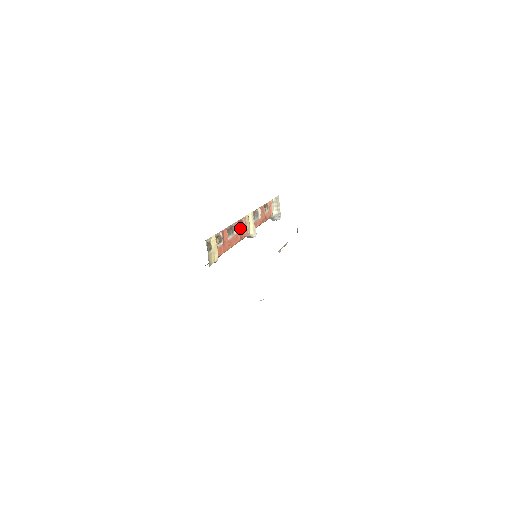
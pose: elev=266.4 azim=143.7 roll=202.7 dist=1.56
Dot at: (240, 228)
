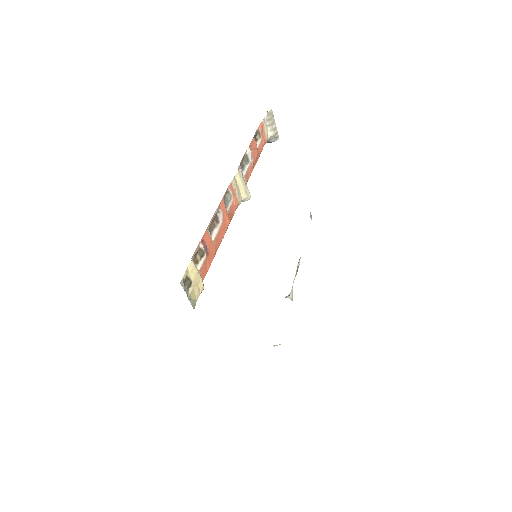
Dot at: (226, 204)
